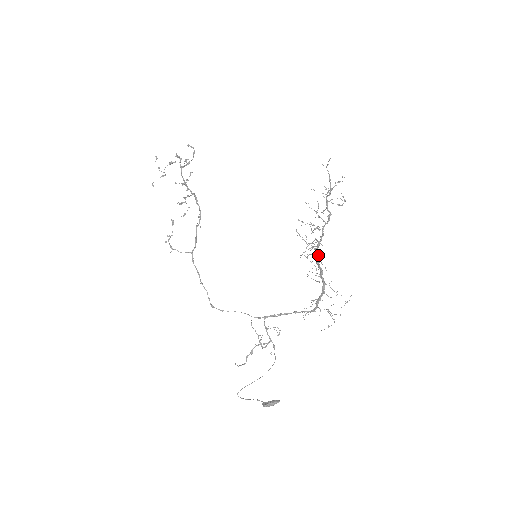
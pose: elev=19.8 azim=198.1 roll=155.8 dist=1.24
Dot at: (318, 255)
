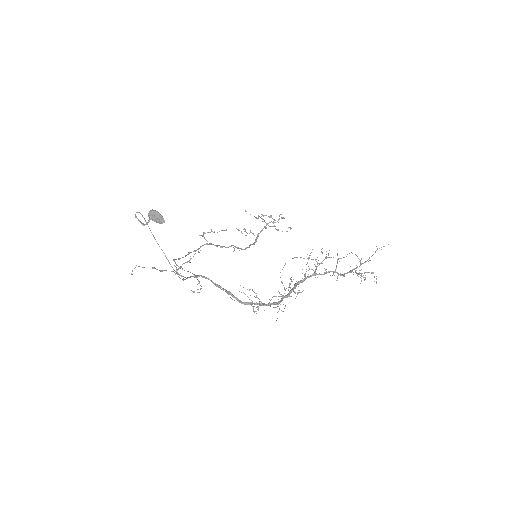
Dot at: occluded
